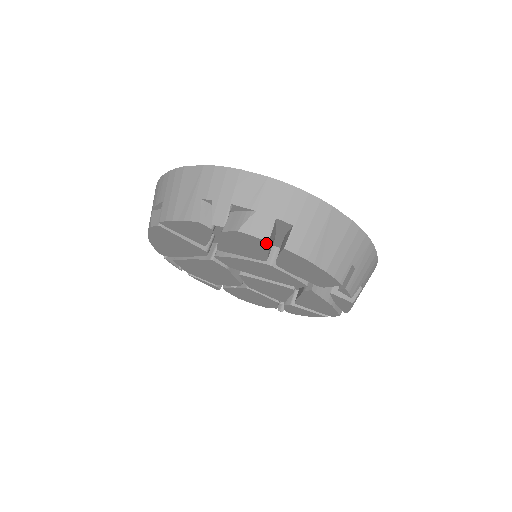
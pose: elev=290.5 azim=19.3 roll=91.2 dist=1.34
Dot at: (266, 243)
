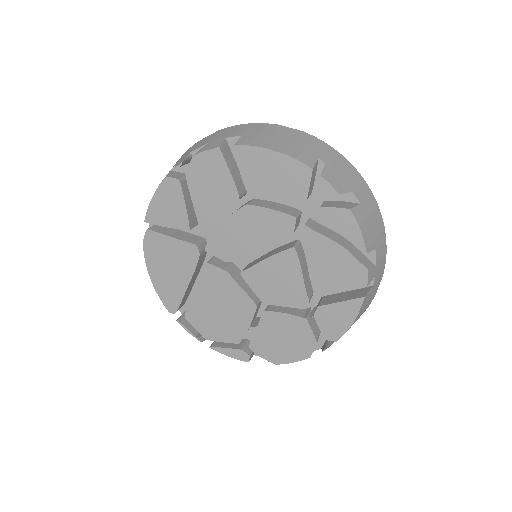
Dot at: (219, 153)
